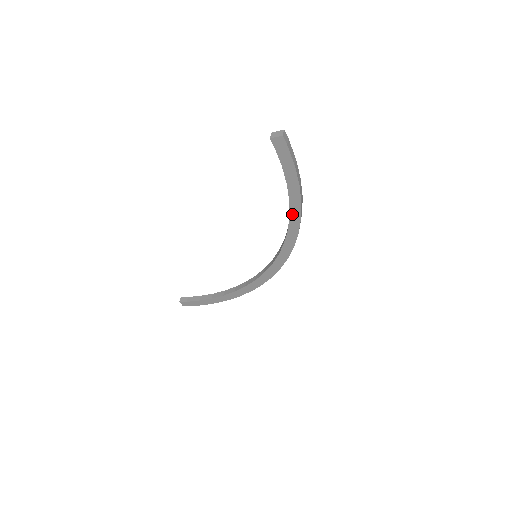
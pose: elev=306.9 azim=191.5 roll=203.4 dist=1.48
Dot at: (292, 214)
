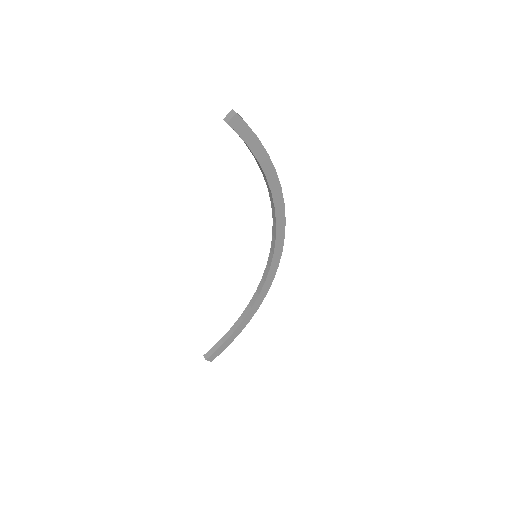
Dot at: (272, 188)
